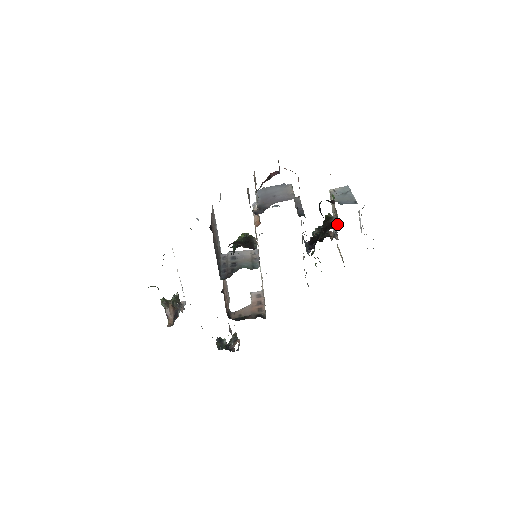
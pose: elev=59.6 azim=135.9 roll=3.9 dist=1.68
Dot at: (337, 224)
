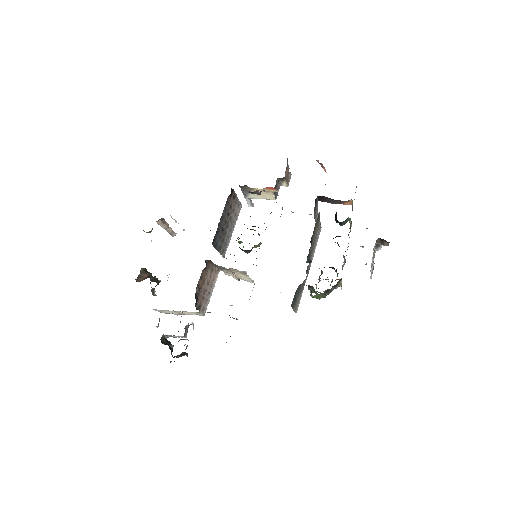
Dot at: (348, 235)
